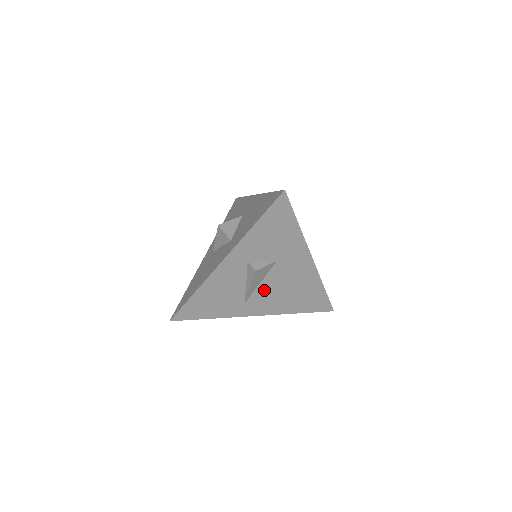
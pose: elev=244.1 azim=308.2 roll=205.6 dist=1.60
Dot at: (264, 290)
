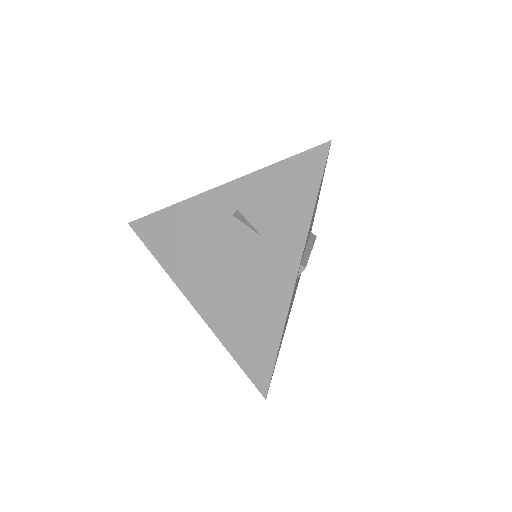
Dot at: (223, 270)
